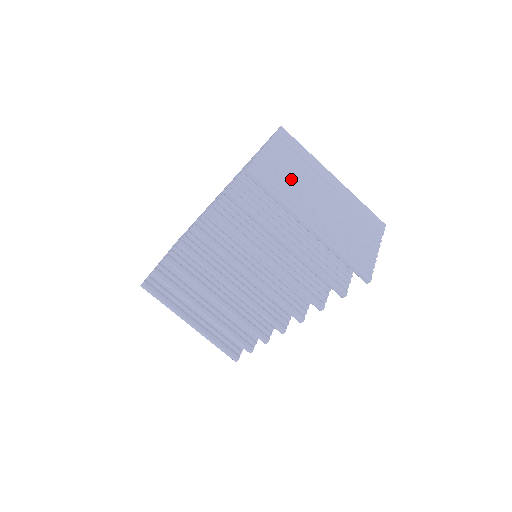
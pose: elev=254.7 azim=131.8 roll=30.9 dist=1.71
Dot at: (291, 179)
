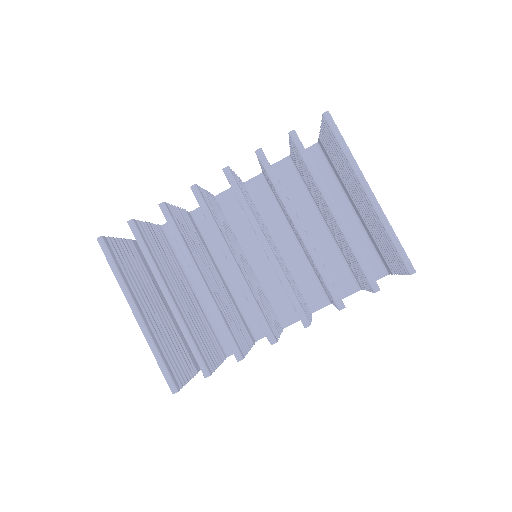
Dot at: occluded
